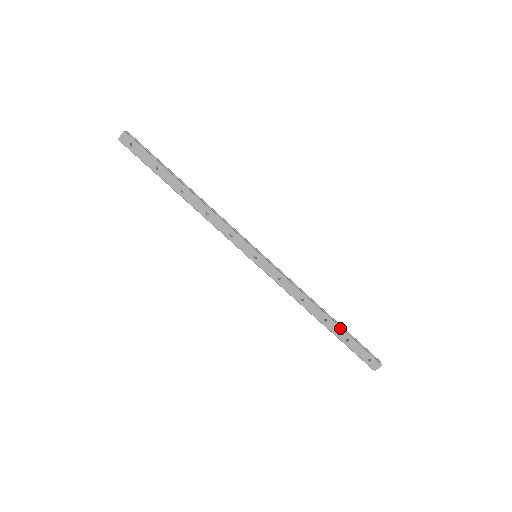
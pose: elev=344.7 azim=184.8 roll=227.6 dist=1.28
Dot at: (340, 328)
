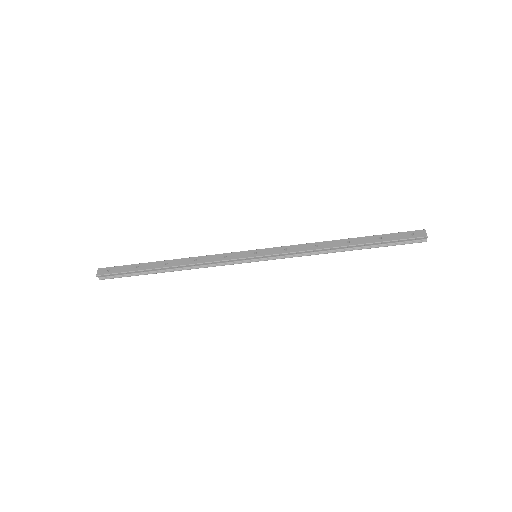
Dot at: (364, 237)
